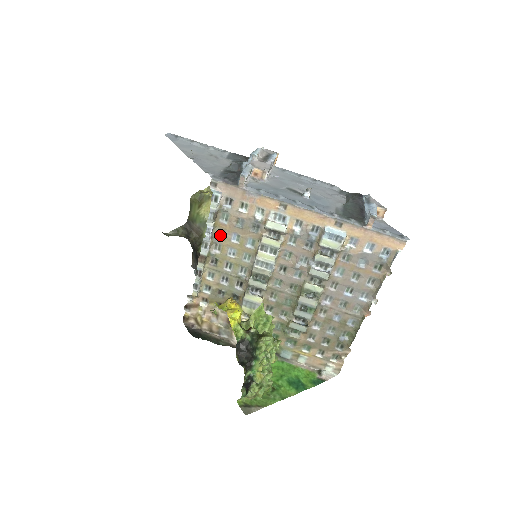
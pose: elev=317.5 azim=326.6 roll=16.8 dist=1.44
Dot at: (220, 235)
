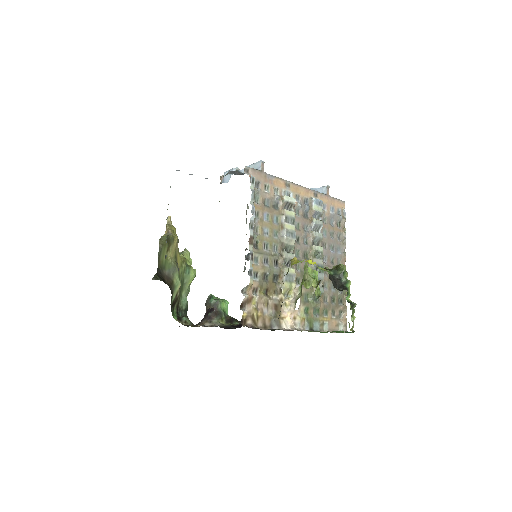
Dot at: (256, 217)
